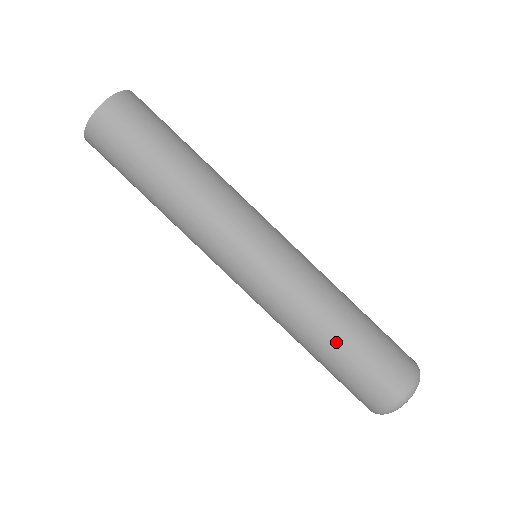
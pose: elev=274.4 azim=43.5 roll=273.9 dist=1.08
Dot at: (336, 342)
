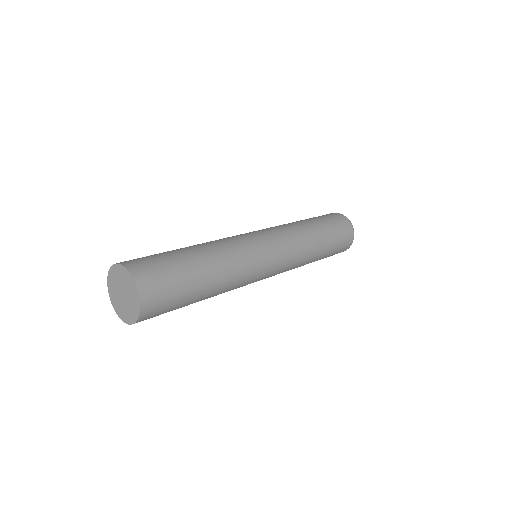
Dot at: (318, 259)
